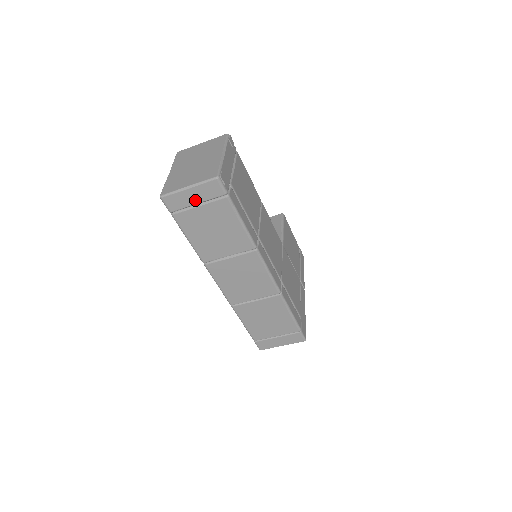
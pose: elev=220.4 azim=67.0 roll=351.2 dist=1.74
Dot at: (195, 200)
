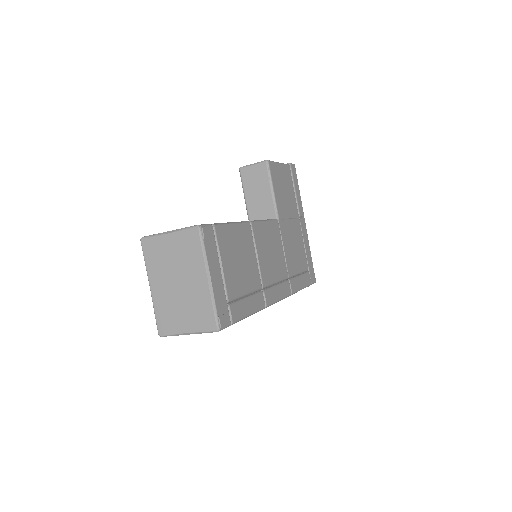
Dot at: occluded
